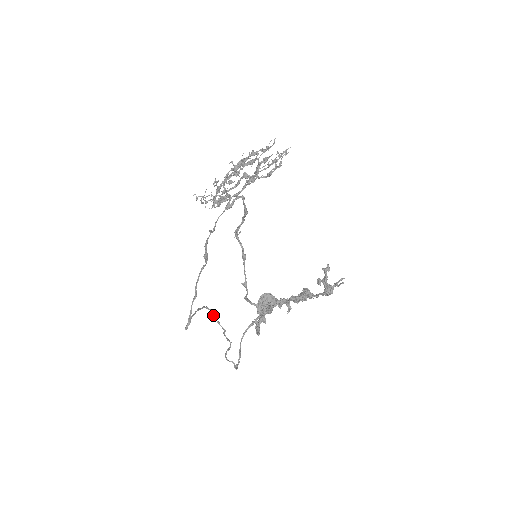
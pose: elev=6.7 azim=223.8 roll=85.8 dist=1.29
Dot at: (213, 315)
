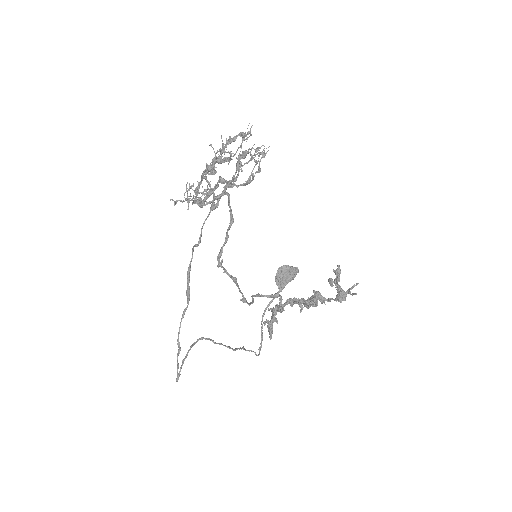
Dot at: (212, 341)
